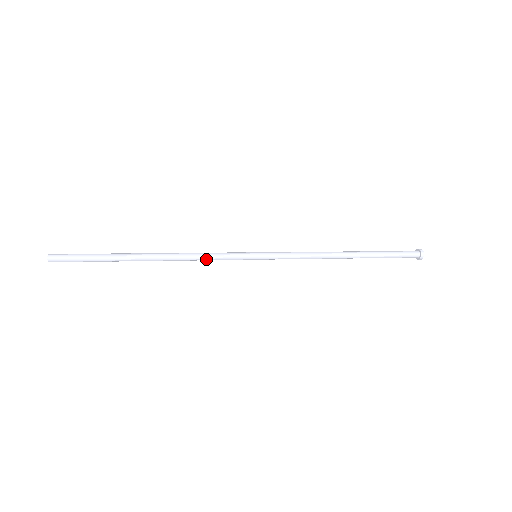
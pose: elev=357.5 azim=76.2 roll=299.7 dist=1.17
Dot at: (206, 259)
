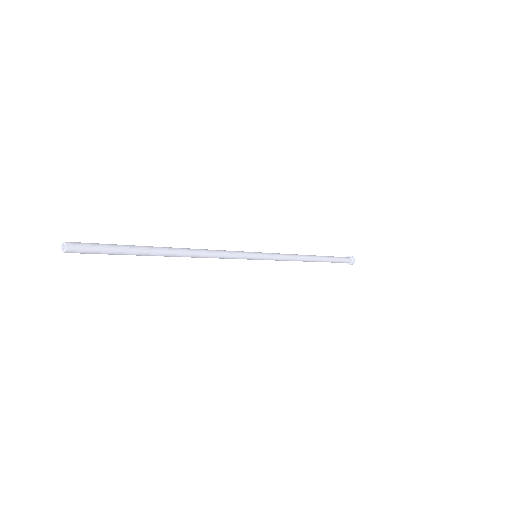
Dot at: (221, 254)
